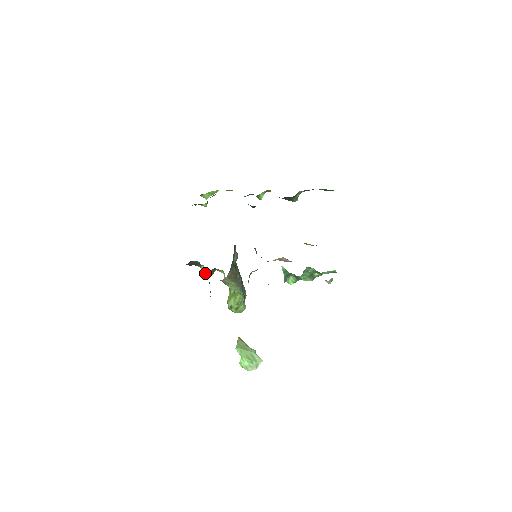
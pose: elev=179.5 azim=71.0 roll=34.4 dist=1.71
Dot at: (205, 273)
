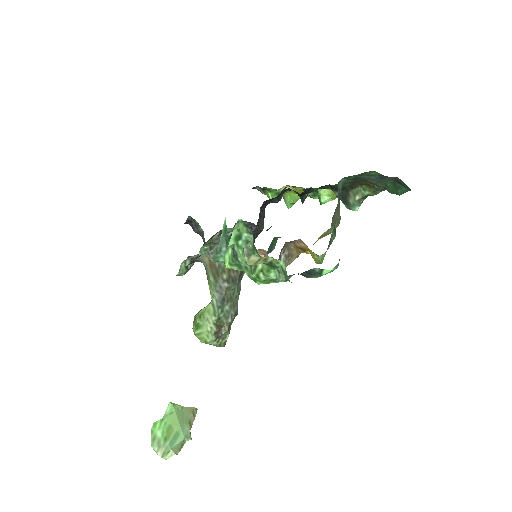
Dot at: occluded
